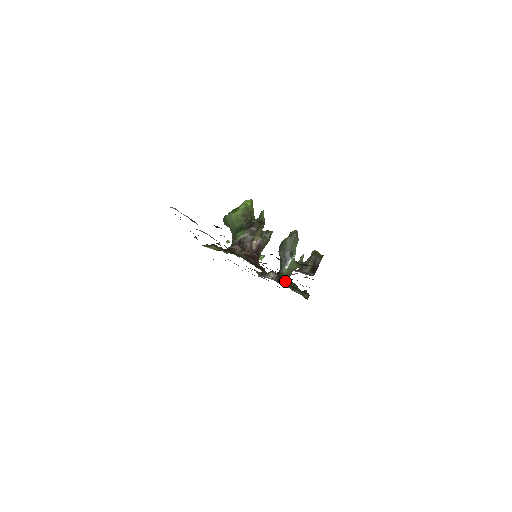
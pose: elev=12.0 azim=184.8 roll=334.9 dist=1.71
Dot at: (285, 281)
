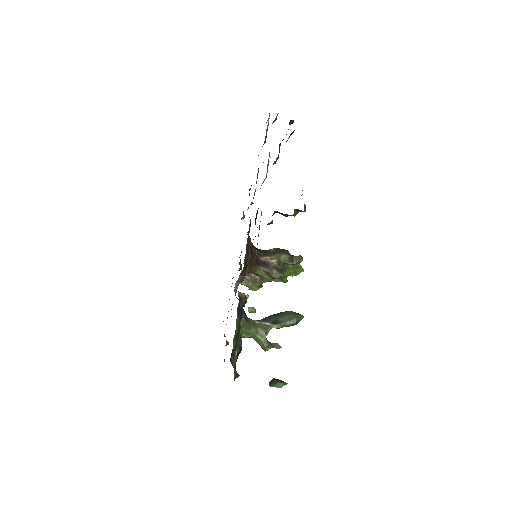
Dot at: (242, 314)
